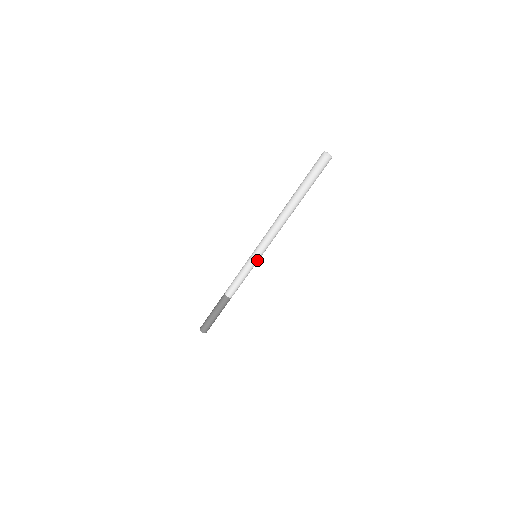
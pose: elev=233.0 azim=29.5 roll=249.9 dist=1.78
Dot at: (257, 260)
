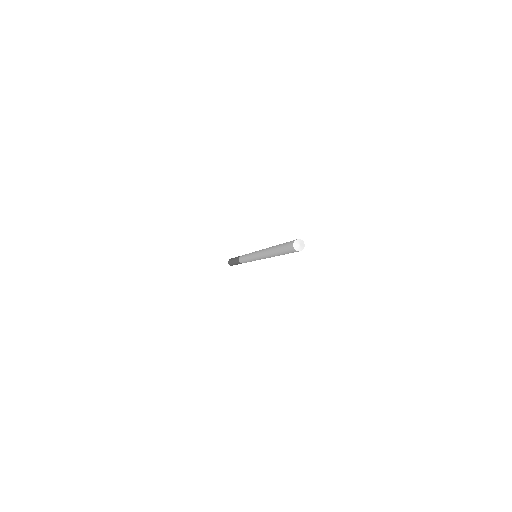
Dot at: occluded
